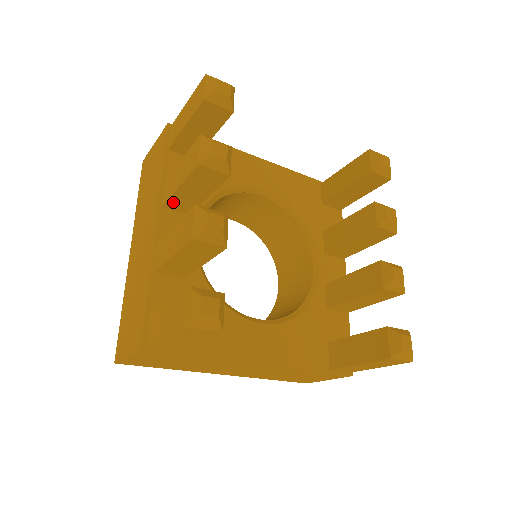
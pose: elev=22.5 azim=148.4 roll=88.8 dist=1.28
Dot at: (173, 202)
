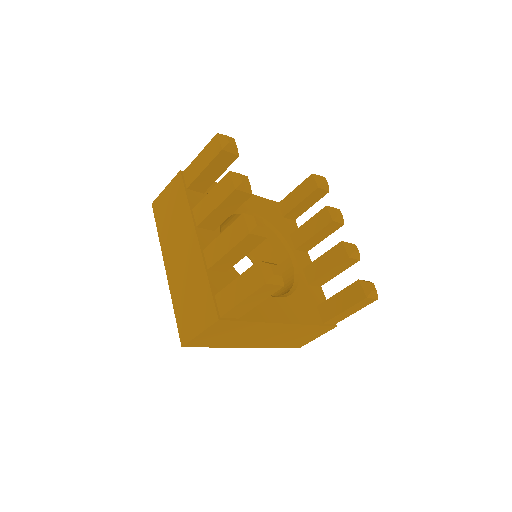
Dot at: (207, 221)
